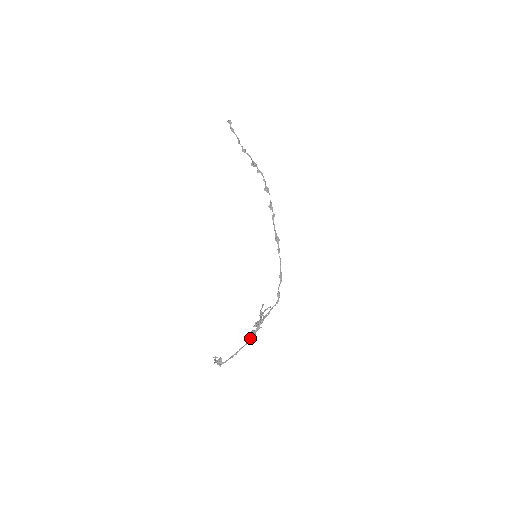
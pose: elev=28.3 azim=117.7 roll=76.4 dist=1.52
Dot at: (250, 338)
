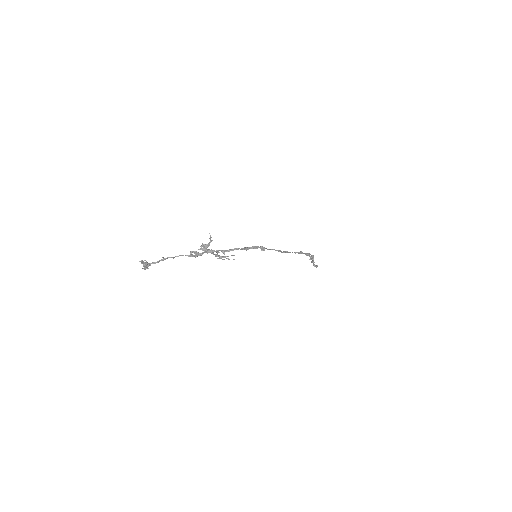
Dot at: (189, 255)
